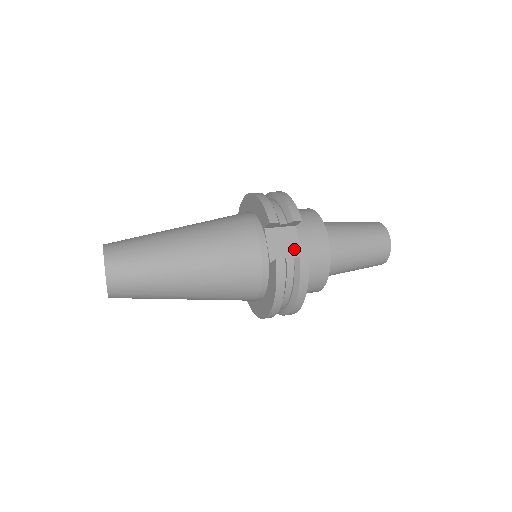
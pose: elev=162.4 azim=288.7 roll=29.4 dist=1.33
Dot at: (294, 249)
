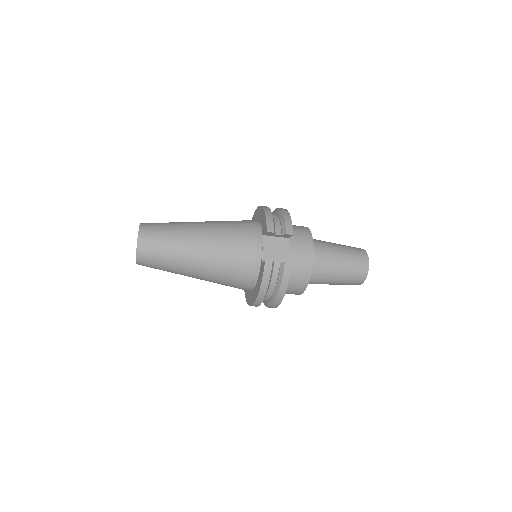
Dot at: (283, 256)
